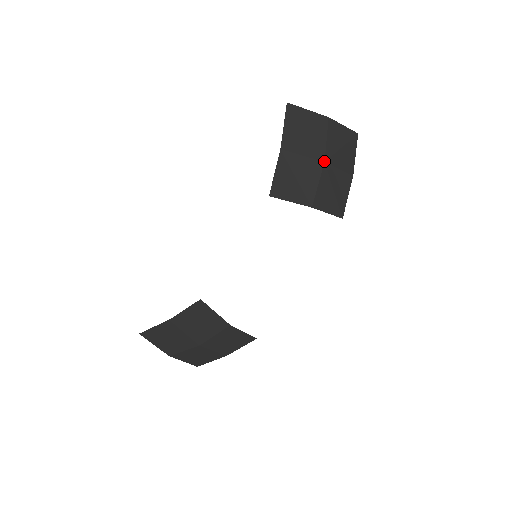
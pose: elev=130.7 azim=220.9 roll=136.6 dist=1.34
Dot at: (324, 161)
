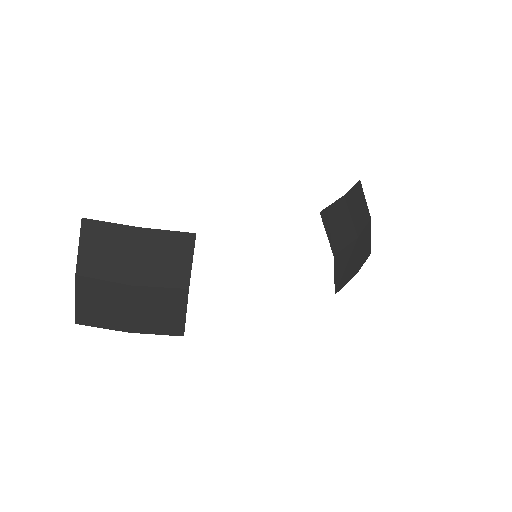
Dot at: (358, 237)
